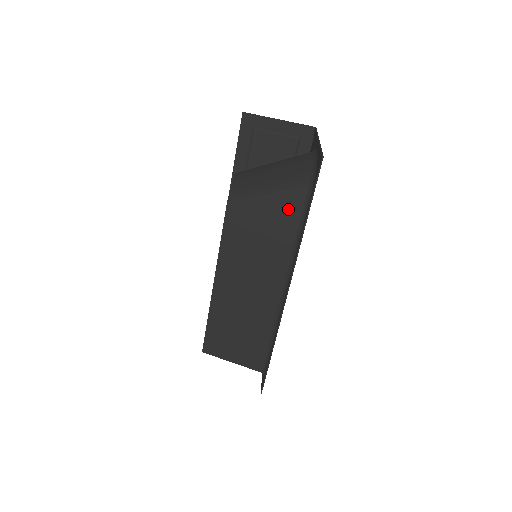
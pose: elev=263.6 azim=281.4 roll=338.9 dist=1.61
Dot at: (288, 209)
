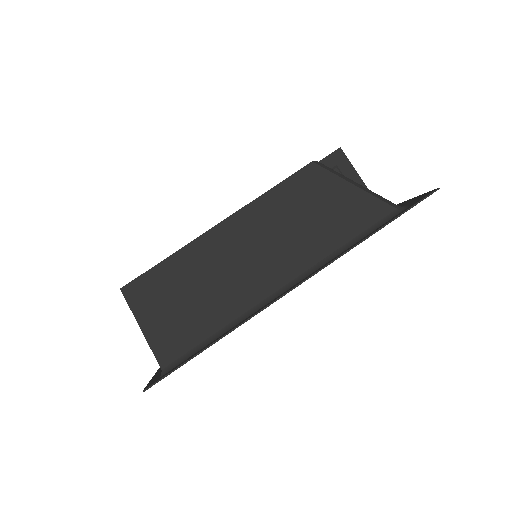
Dot at: (360, 214)
